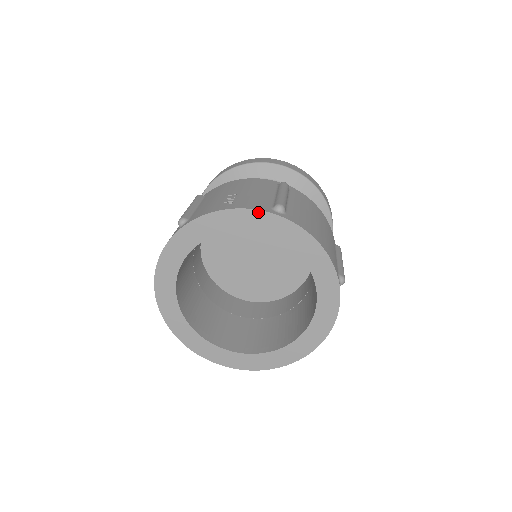
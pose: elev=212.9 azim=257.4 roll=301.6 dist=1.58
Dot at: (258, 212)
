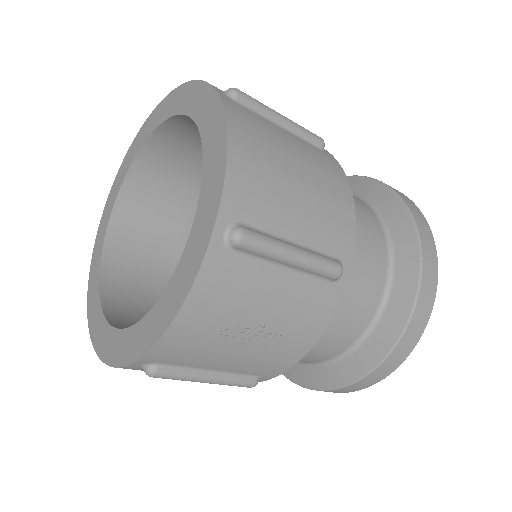
Dot at: (141, 130)
